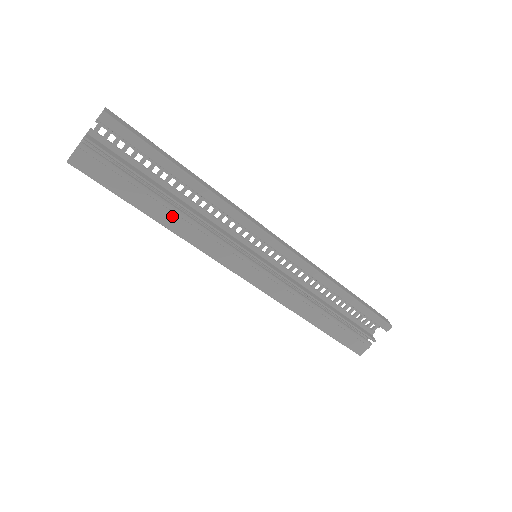
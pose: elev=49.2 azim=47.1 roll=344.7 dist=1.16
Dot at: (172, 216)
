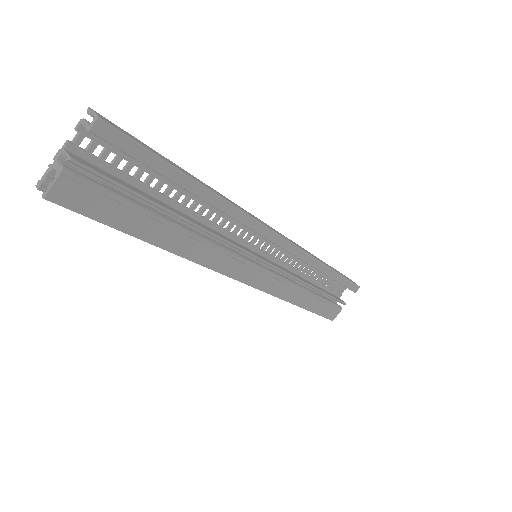
Dot at: (179, 237)
